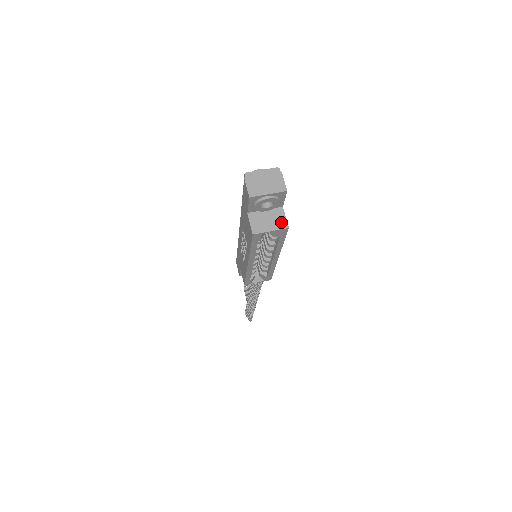
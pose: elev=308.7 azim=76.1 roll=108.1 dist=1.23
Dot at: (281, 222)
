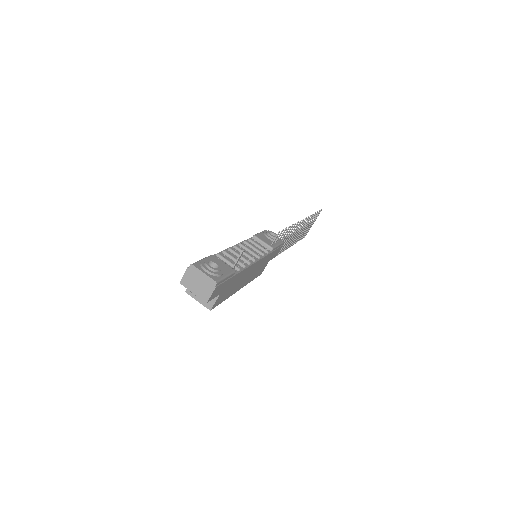
Dot at: (209, 302)
